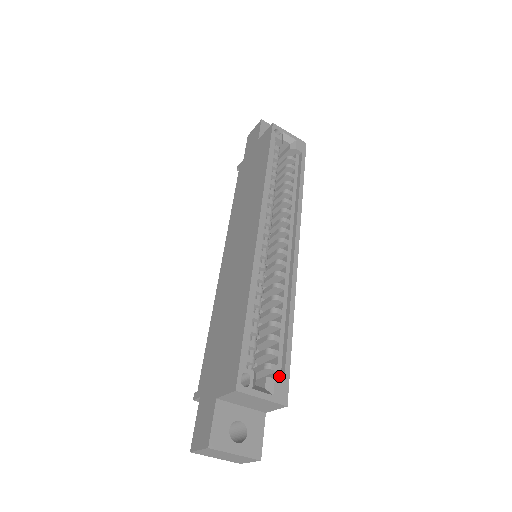
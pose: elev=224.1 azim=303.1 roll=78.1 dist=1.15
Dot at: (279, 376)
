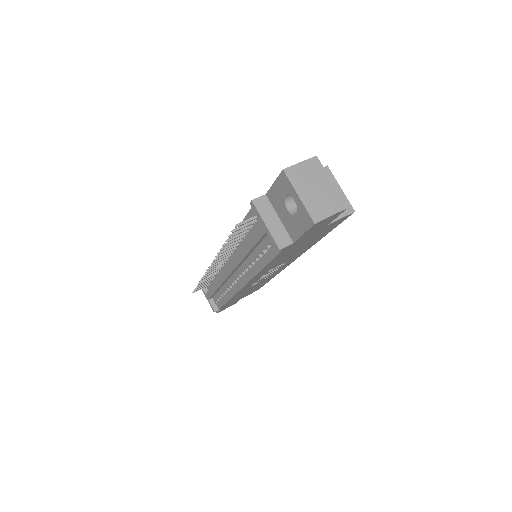
Dot at: occluded
